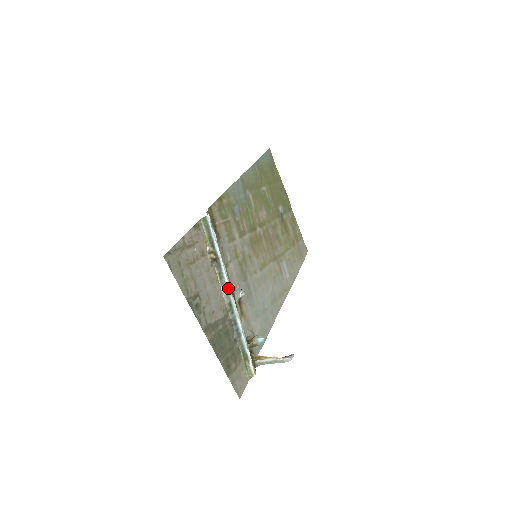
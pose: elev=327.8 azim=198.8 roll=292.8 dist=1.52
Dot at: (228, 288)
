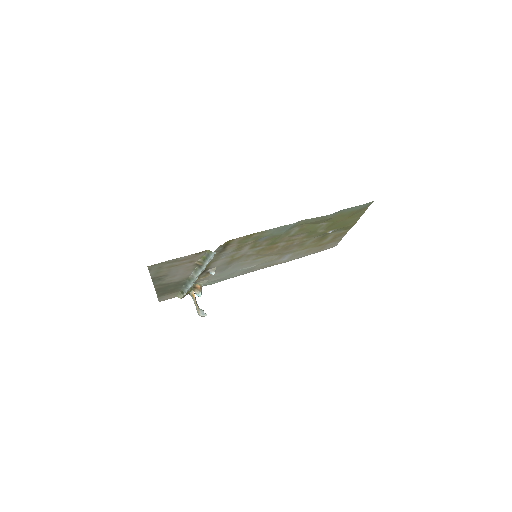
Dot at: (197, 275)
